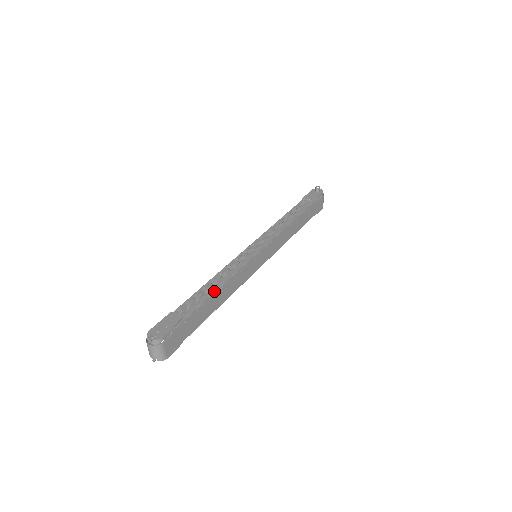
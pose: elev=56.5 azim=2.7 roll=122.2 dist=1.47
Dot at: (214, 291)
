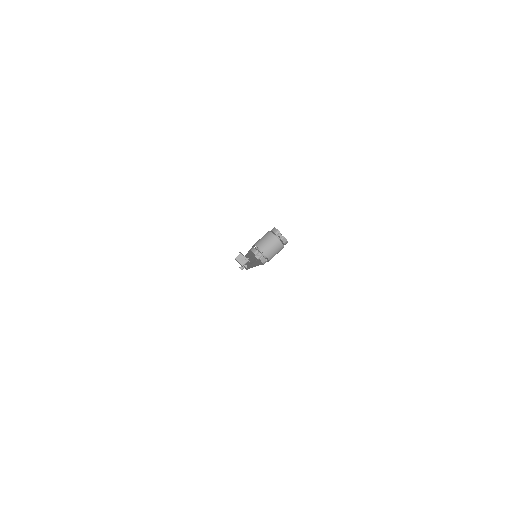
Dot at: occluded
